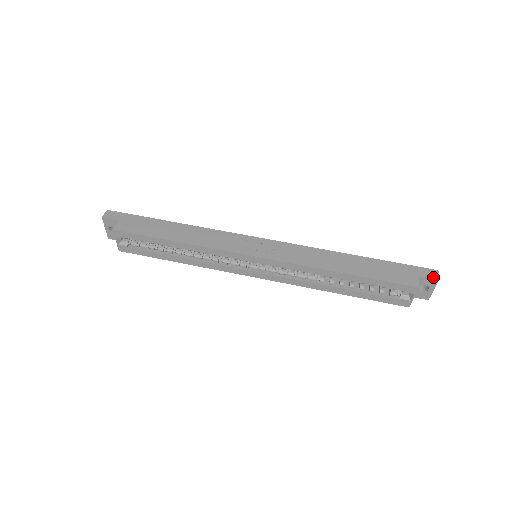
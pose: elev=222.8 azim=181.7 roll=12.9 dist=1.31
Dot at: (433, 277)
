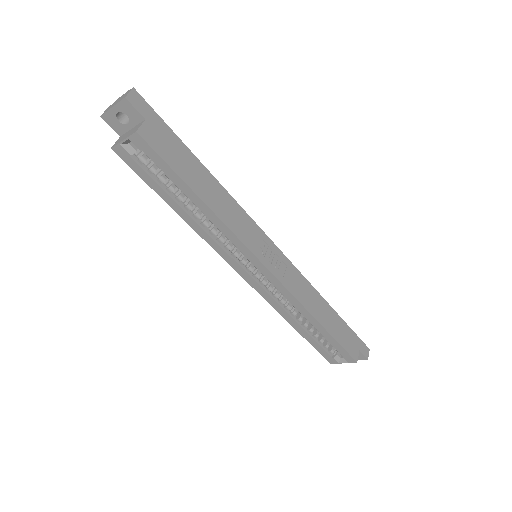
Dot at: (366, 355)
